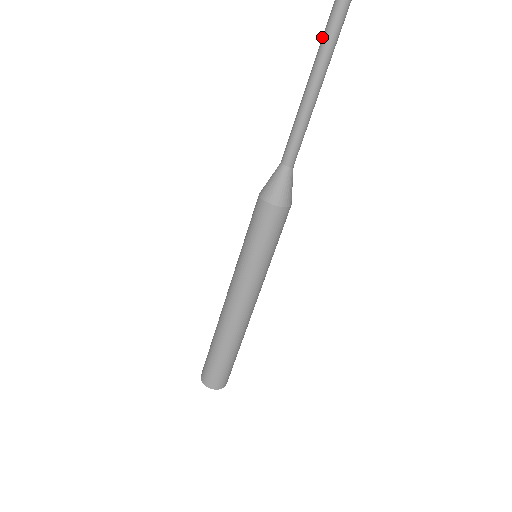
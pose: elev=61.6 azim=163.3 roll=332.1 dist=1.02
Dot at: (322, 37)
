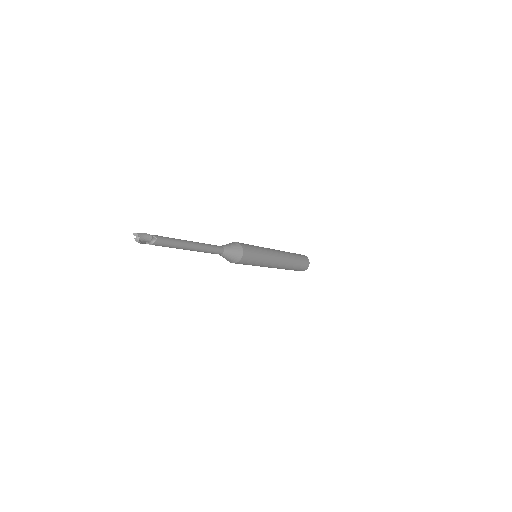
Dot at: occluded
